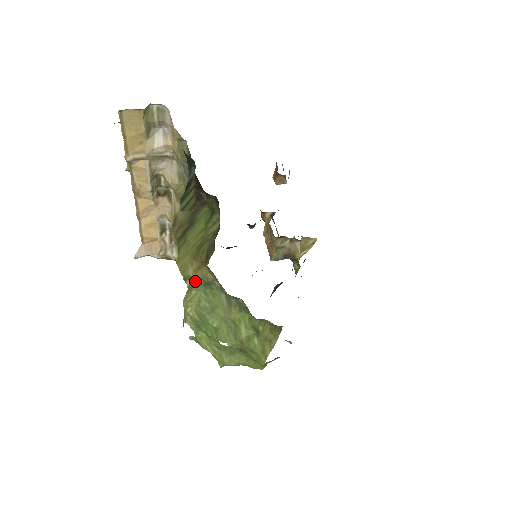
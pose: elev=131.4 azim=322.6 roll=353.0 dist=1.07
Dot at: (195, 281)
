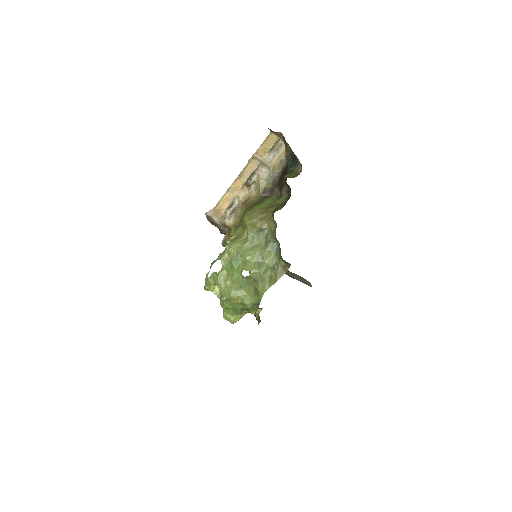
Dot at: (252, 227)
